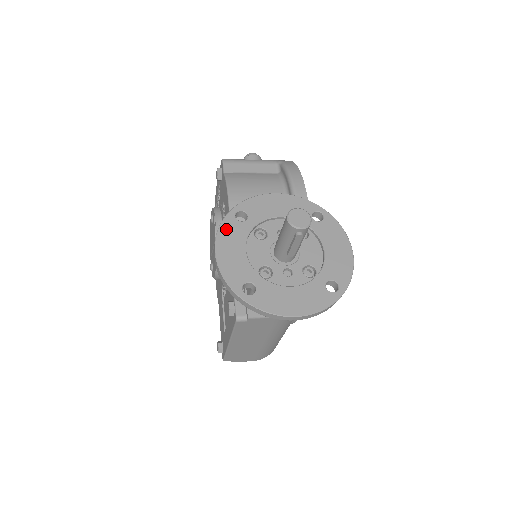
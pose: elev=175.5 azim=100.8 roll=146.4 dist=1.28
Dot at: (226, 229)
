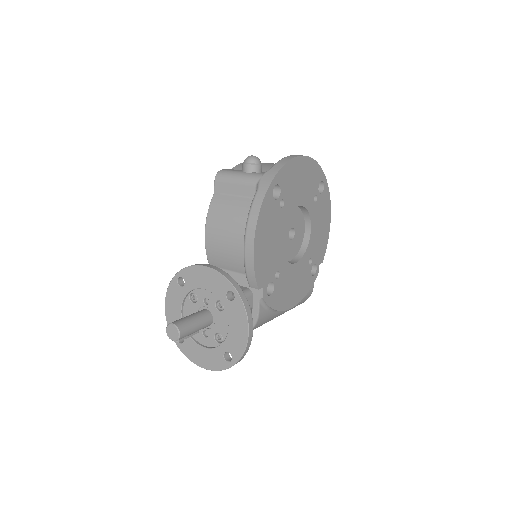
Dot at: (171, 291)
